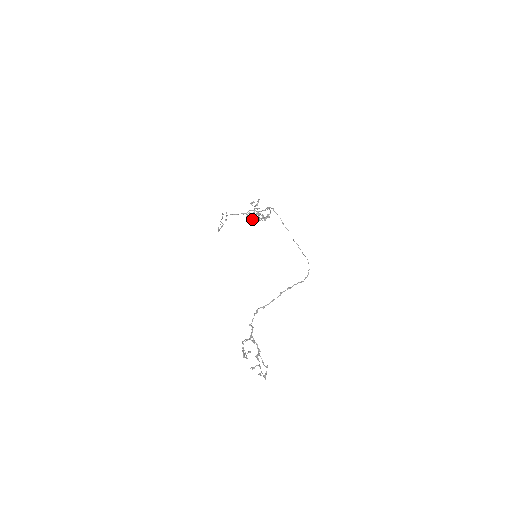
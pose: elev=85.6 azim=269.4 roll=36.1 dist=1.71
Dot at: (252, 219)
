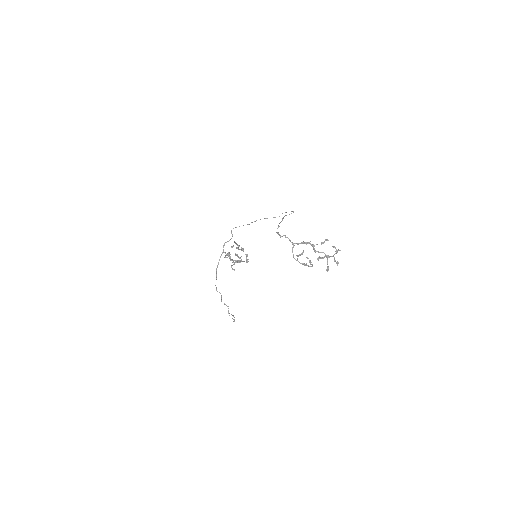
Dot at: (235, 260)
